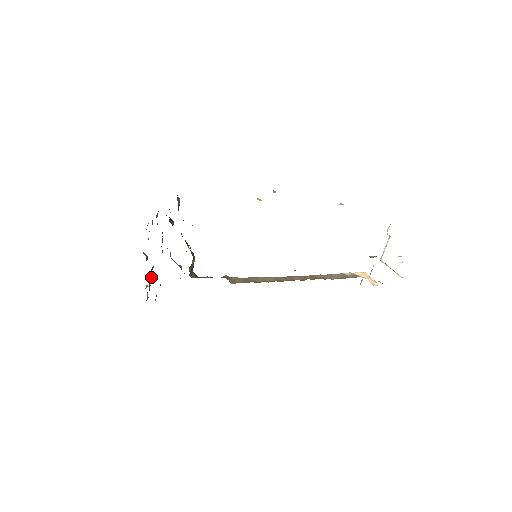
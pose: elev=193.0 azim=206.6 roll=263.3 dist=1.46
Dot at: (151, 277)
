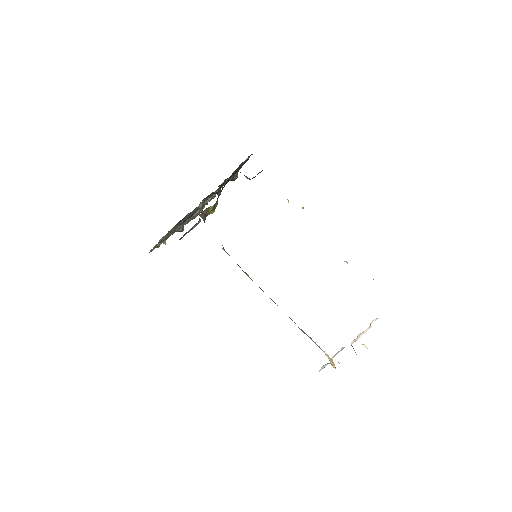
Dot at: (174, 231)
